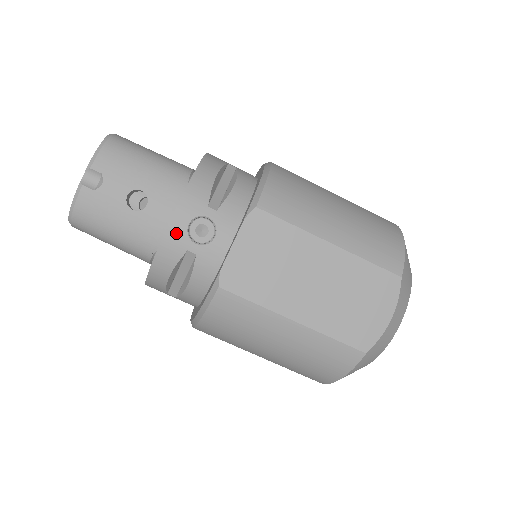
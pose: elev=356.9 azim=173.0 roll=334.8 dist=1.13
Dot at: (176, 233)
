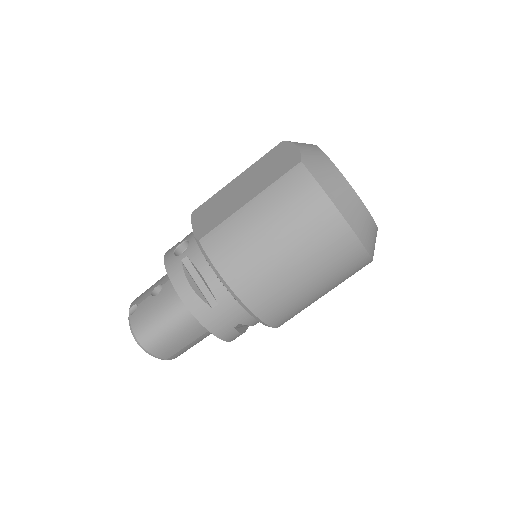
Dot at: (170, 262)
